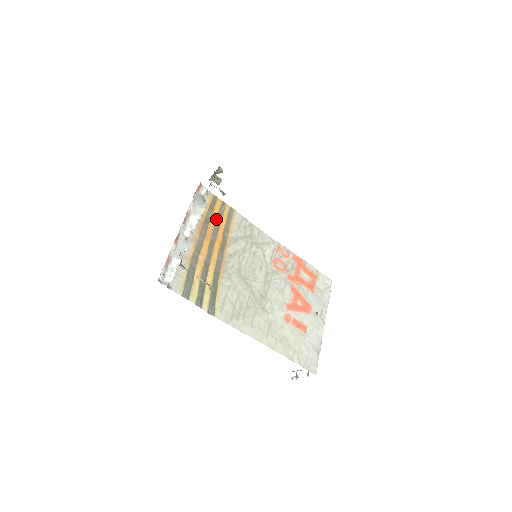
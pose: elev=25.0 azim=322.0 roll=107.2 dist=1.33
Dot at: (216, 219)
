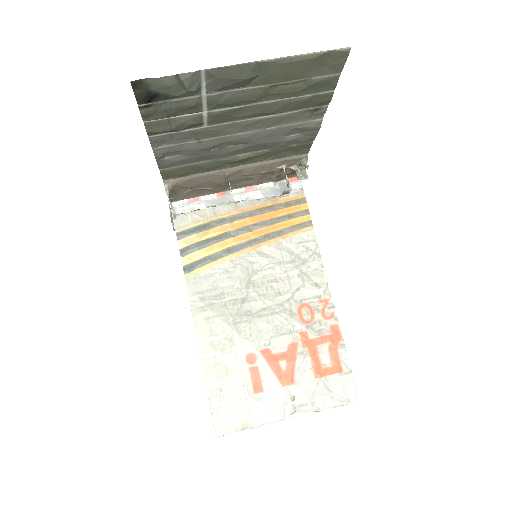
Dot at: (282, 215)
